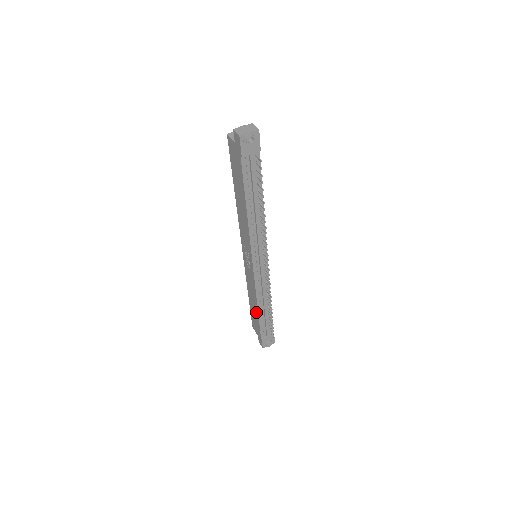
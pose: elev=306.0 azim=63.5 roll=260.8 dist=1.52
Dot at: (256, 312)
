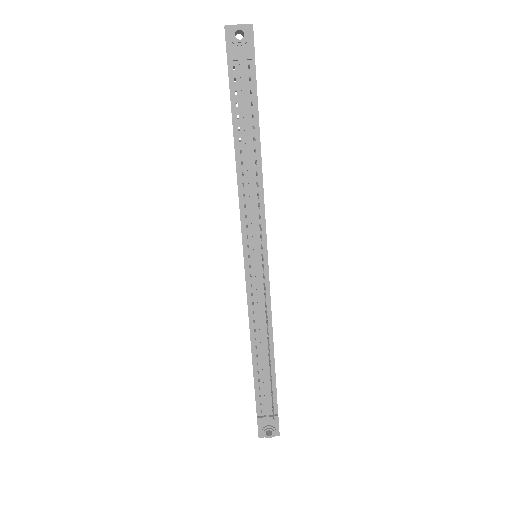
Dot at: occluded
